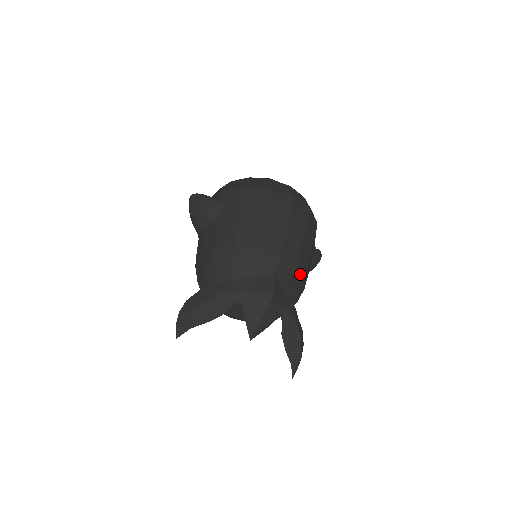
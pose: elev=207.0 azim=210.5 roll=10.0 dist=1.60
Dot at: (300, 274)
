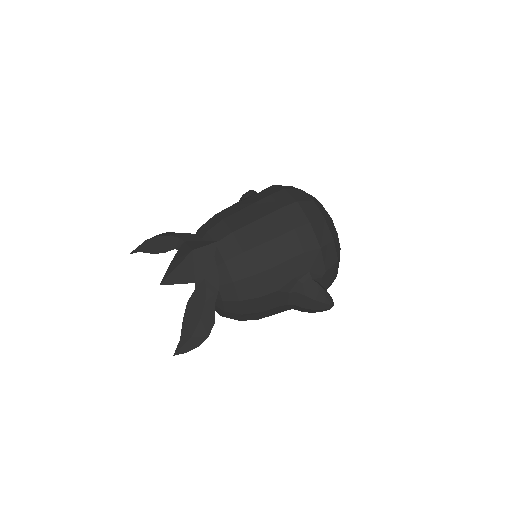
Dot at: (246, 265)
